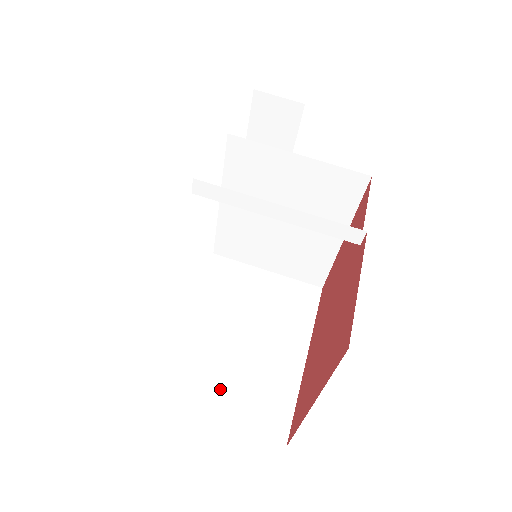
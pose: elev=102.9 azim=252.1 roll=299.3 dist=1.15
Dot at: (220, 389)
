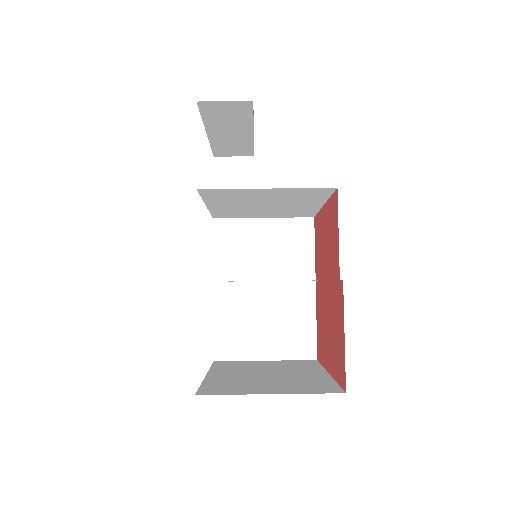
Dot at: (261, 337)
